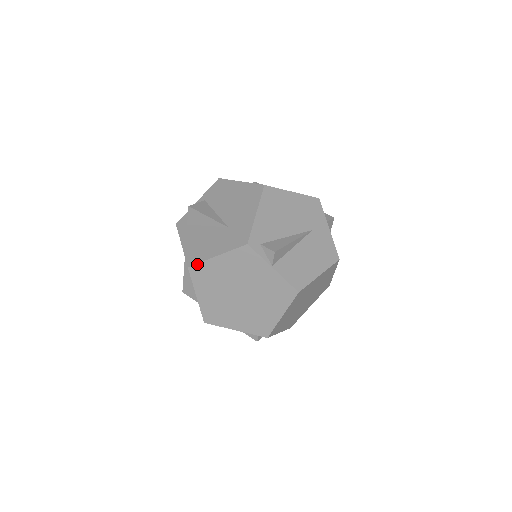
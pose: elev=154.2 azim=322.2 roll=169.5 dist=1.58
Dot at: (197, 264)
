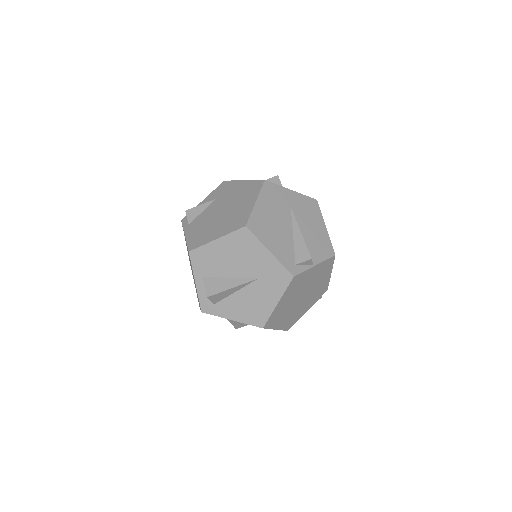
Dot at: (268, 320)
